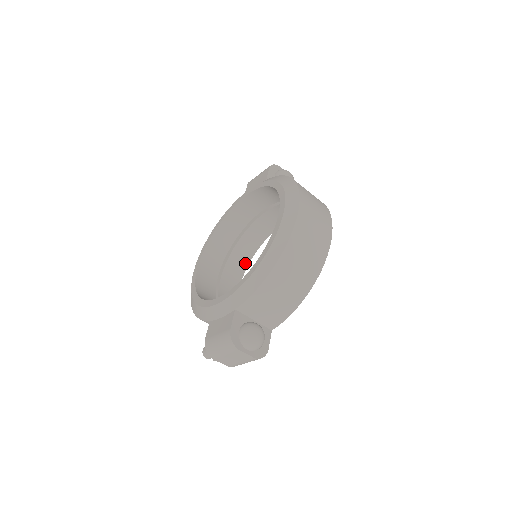
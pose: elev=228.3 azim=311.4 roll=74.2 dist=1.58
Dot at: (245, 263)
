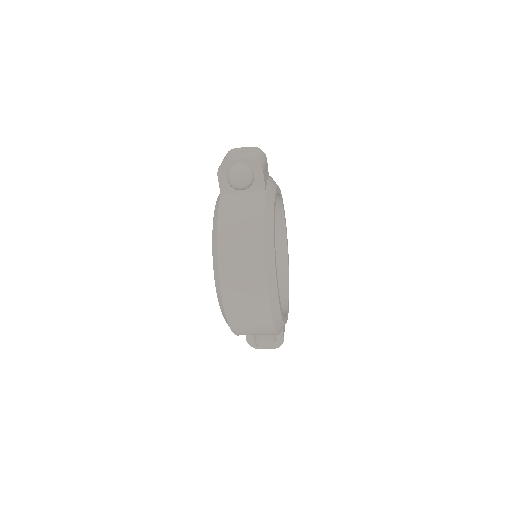
Dot at: (279, 207)
